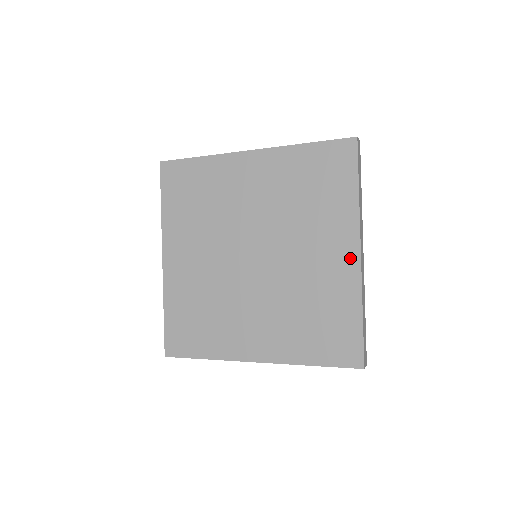
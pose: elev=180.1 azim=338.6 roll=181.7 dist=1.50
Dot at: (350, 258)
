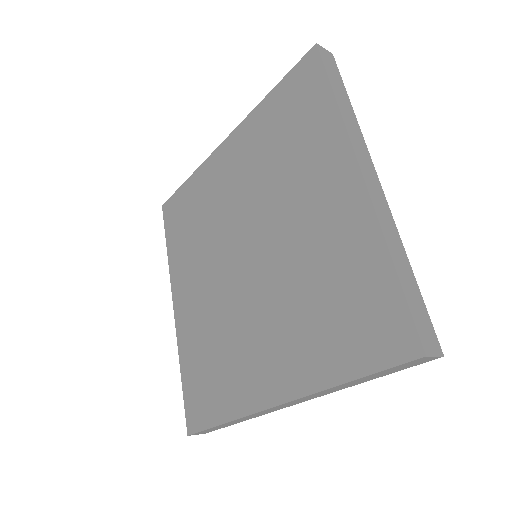
Dot at: (350, 188)
